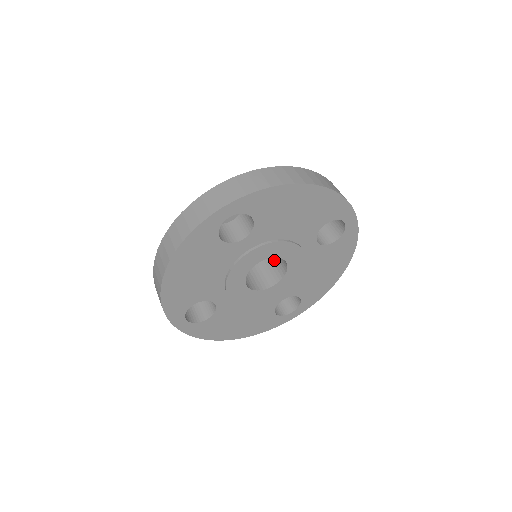
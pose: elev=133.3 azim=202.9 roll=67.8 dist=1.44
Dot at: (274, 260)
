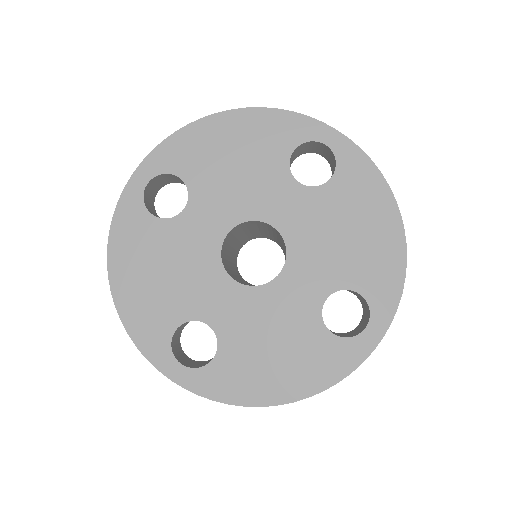
Dot at: occluded
